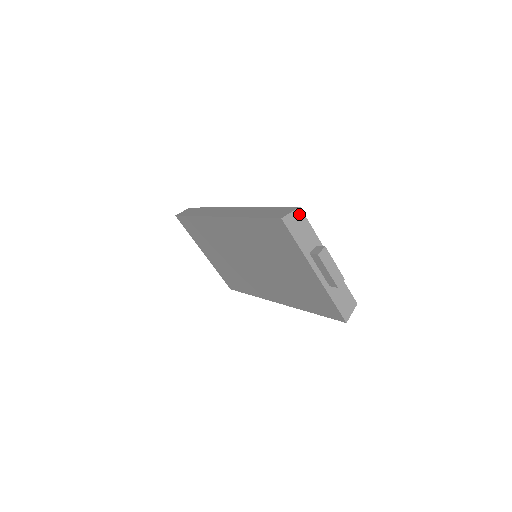
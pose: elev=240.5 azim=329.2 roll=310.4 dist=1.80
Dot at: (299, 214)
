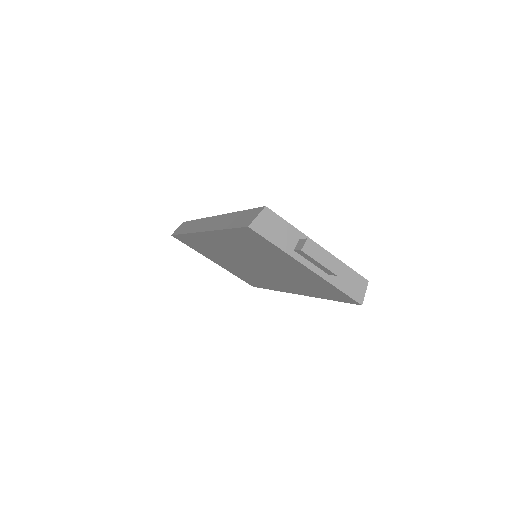
Dot at: (267, 214)
